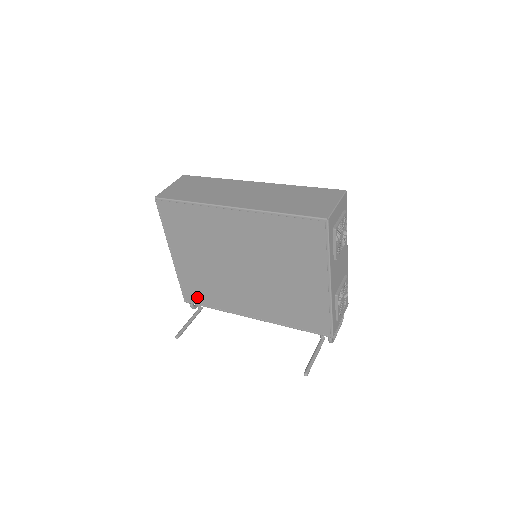
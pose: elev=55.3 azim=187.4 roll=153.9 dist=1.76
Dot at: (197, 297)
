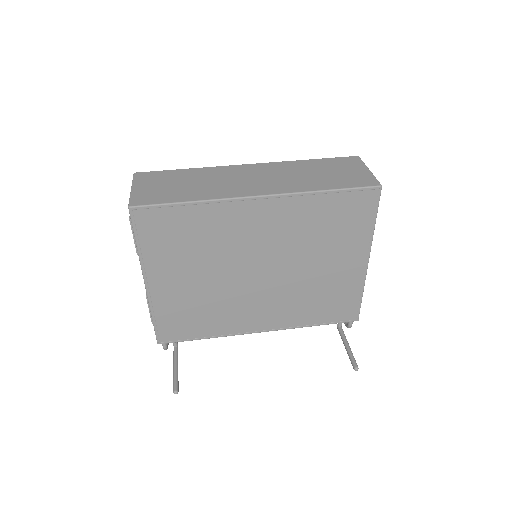
Dot at: (180, 331)
